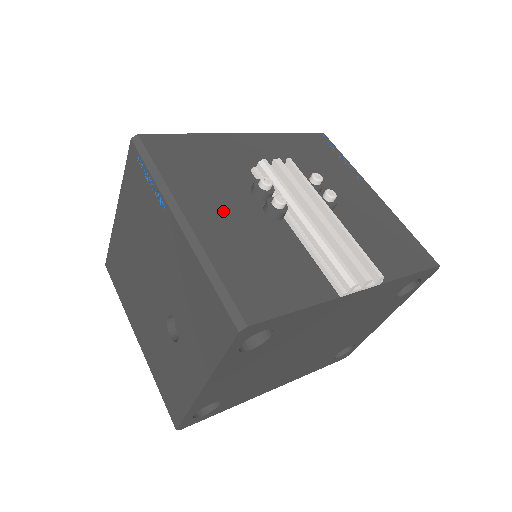
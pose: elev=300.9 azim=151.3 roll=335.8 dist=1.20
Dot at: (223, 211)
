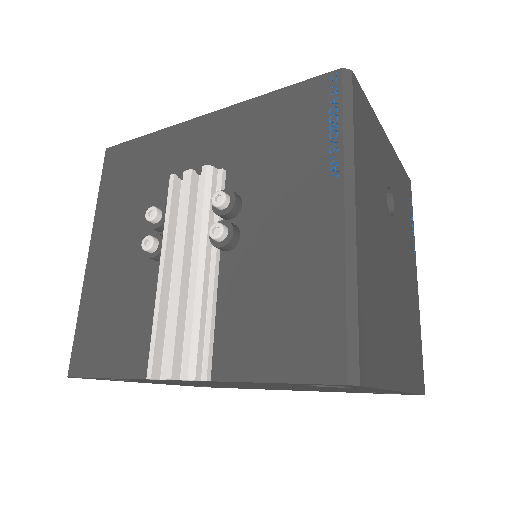
Dot at: (117, 247)
